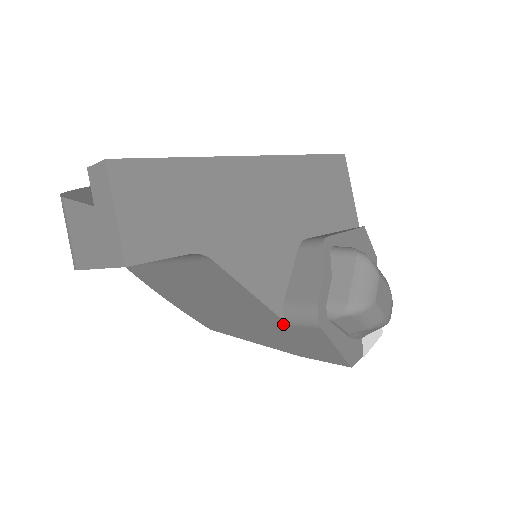
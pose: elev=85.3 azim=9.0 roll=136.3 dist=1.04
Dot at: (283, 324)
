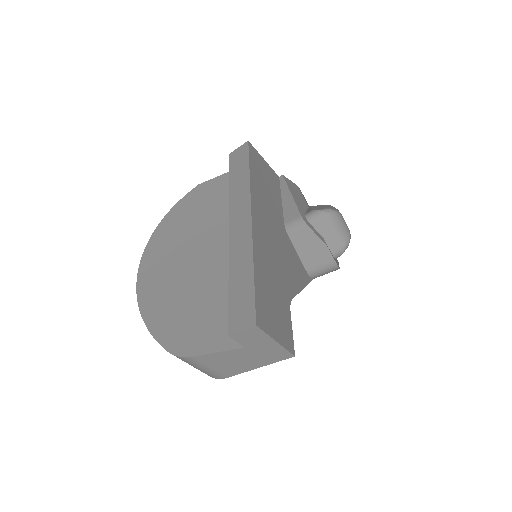
Dot at: occluded
